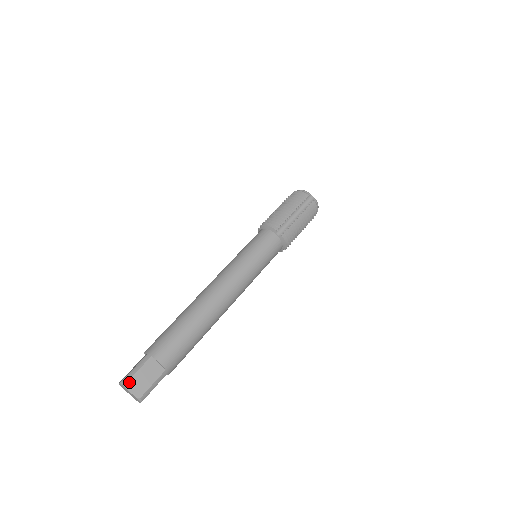
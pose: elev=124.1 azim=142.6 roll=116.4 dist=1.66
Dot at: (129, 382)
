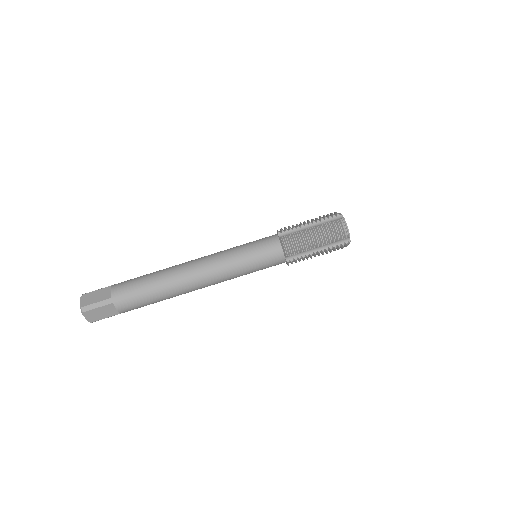
Dot at: (87, 312)
